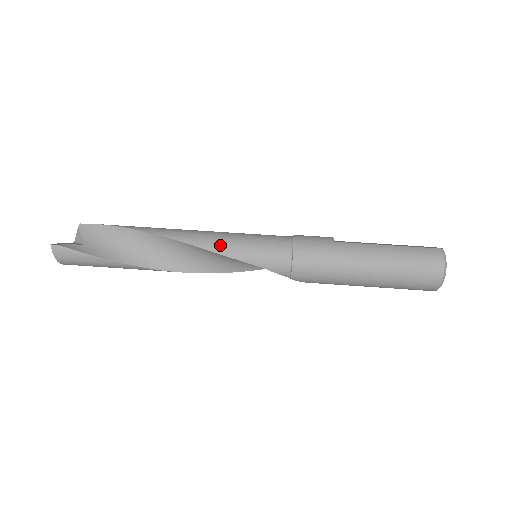
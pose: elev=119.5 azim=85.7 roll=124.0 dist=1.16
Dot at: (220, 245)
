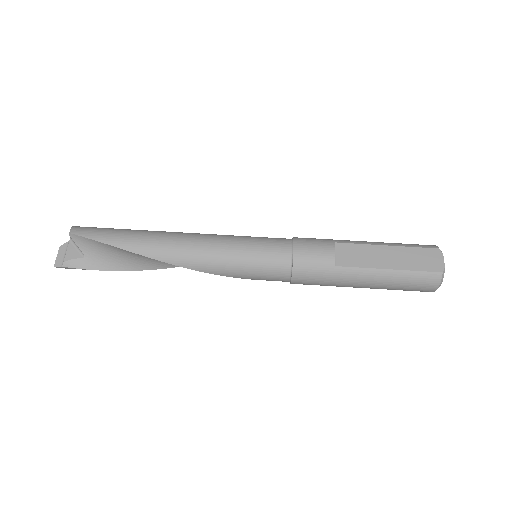
Dot at: (219, 270)
